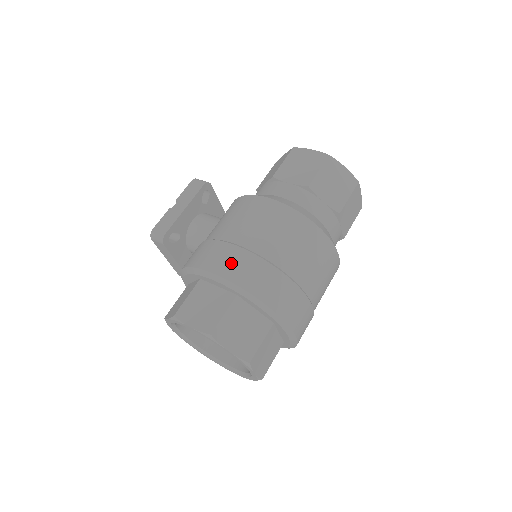
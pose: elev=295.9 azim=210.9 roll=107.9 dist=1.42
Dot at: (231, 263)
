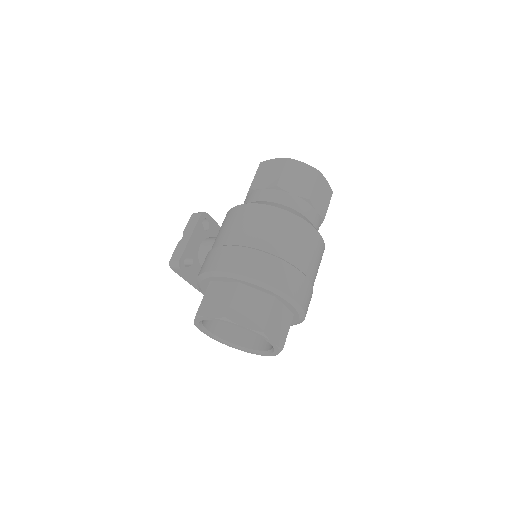
Dot at: (227, 259)
